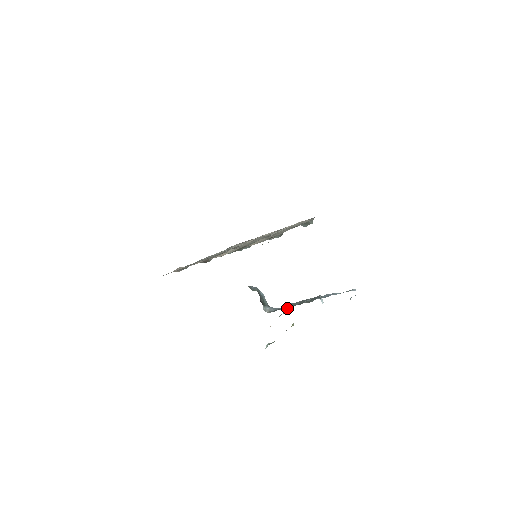
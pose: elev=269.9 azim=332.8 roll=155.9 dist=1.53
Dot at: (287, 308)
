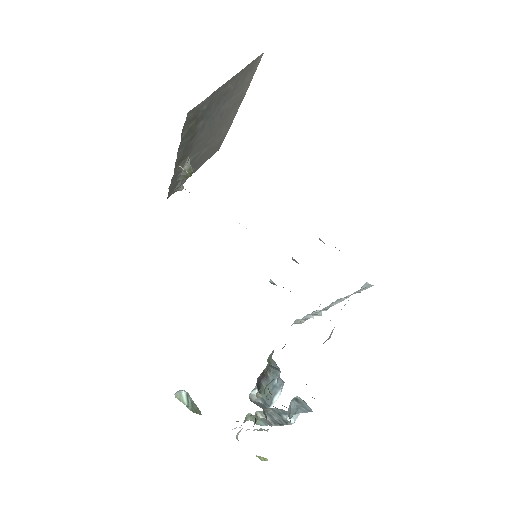
Dot at: occluded
